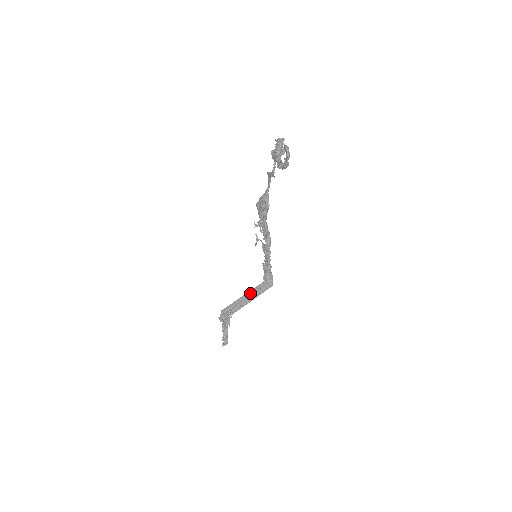
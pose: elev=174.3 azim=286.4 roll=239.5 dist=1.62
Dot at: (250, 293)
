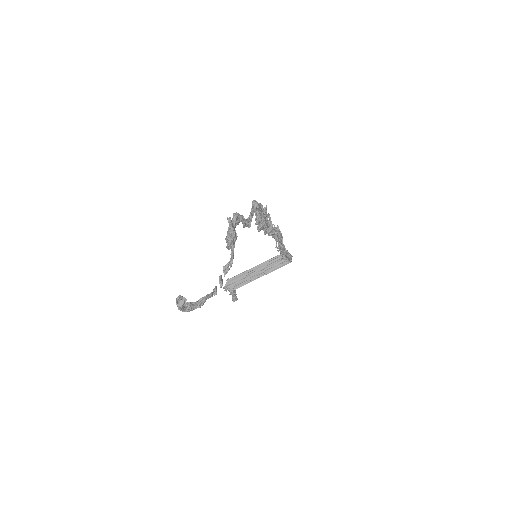
Dot at: (262, 266)
